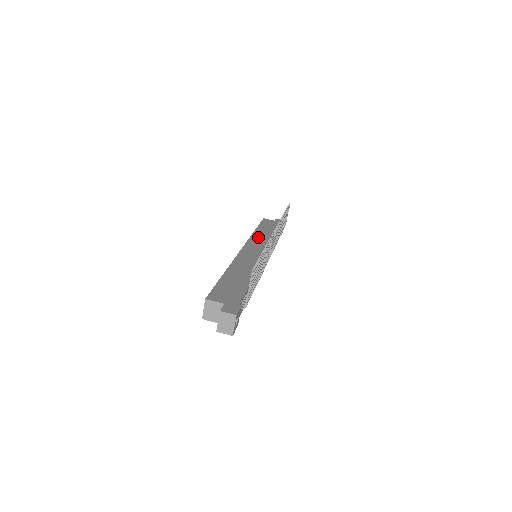
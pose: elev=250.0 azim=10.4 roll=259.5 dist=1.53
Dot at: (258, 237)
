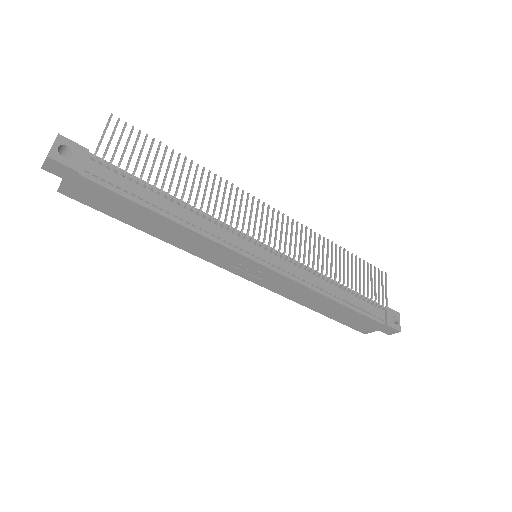
Dot at: occluded
